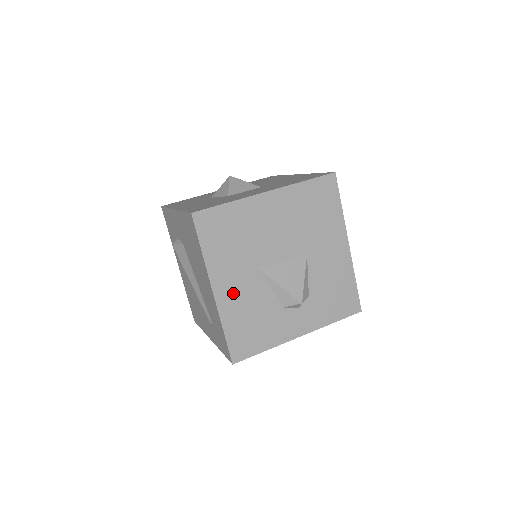
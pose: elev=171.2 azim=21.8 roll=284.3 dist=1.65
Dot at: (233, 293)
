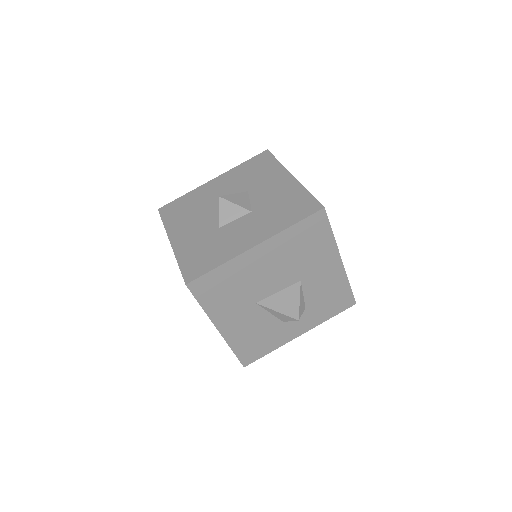
Dot at: (236, 326)
